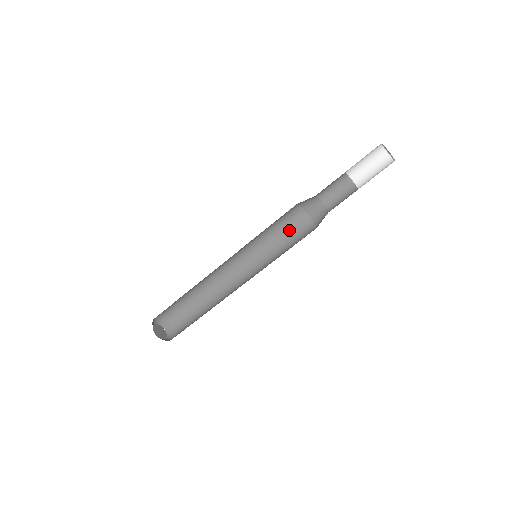
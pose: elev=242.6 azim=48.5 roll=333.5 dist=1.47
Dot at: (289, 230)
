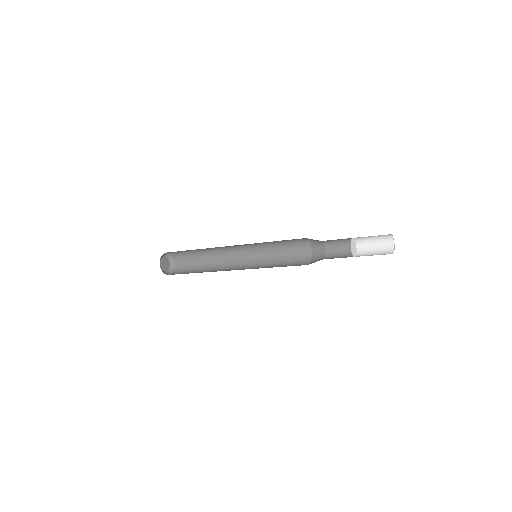
Dot at: (287, 241)
